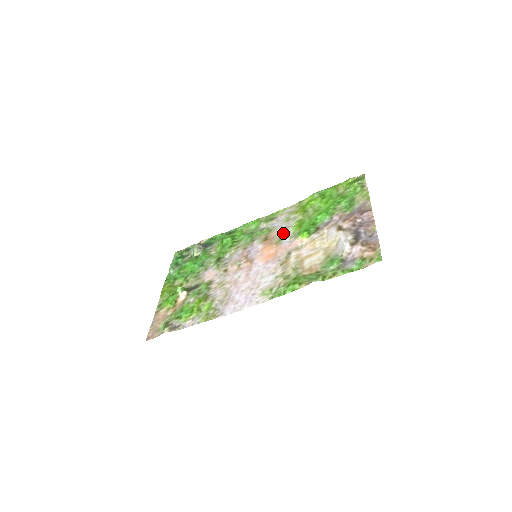
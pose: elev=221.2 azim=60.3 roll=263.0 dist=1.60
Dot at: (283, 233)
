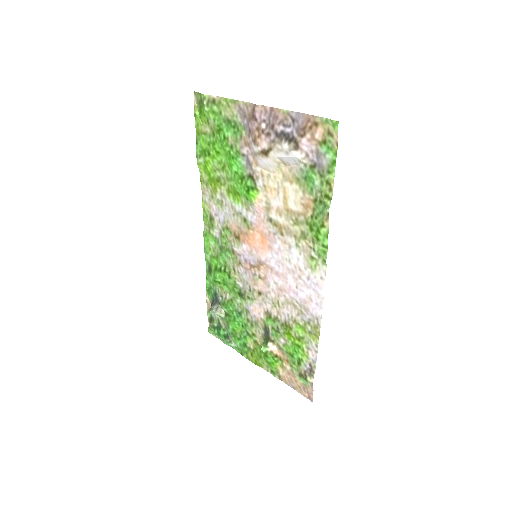
Dot at: (238, 216)
